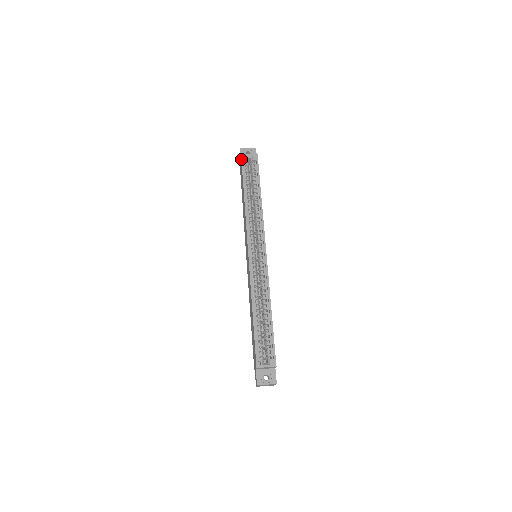
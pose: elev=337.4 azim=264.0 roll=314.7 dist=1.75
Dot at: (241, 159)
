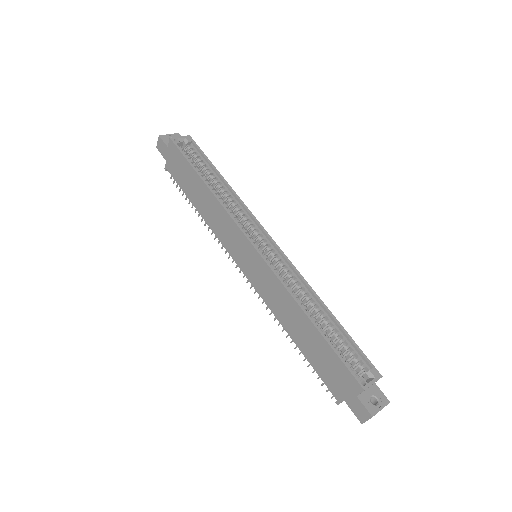
Dot at: (174, 143)
